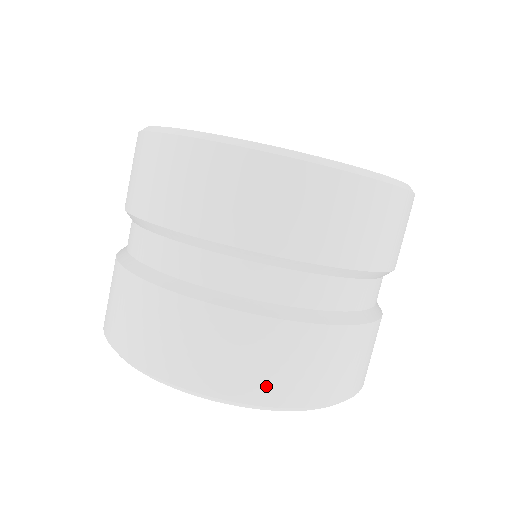
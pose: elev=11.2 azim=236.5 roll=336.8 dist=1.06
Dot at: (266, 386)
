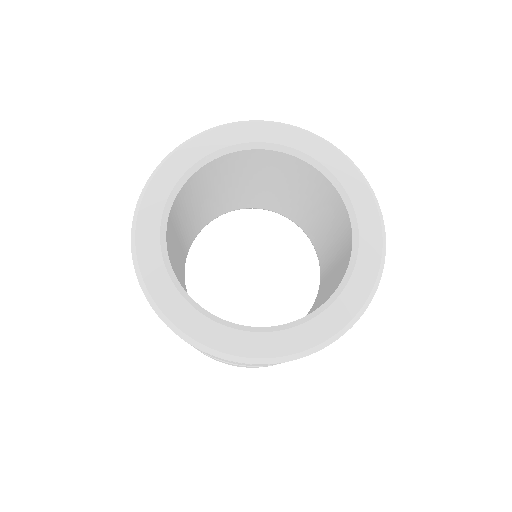
Dot at: (222, 362)
